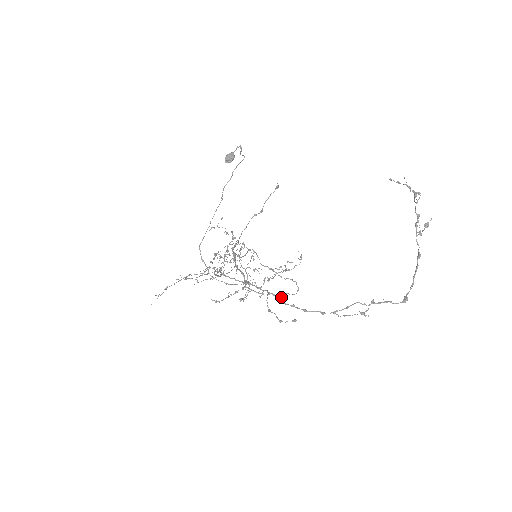
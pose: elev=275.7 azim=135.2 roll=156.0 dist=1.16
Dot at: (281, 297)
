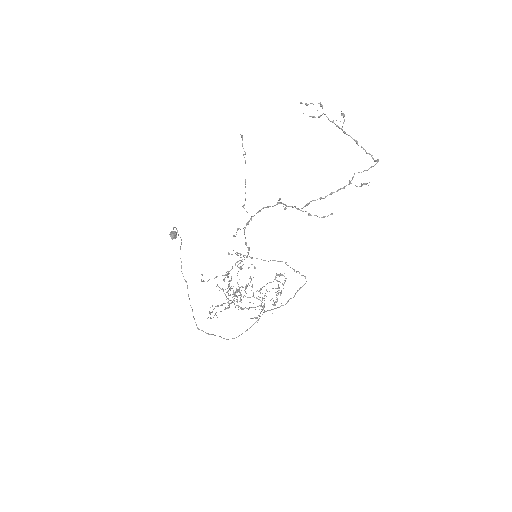
Dot at: (308, 203)
